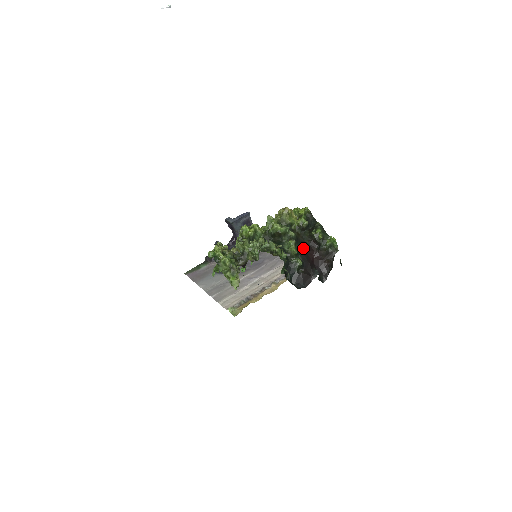
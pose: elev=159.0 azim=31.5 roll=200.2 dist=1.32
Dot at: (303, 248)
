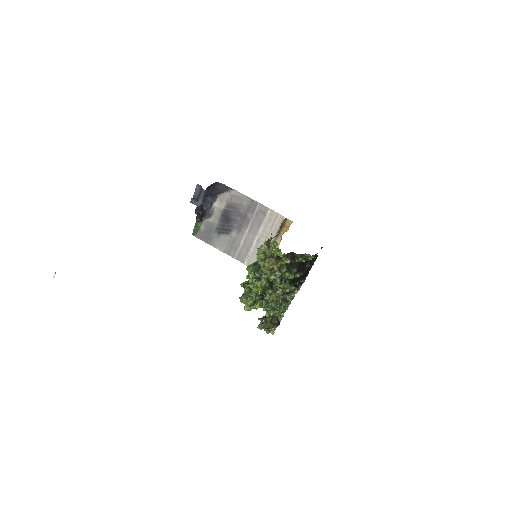
Dot at: (295, 268)
